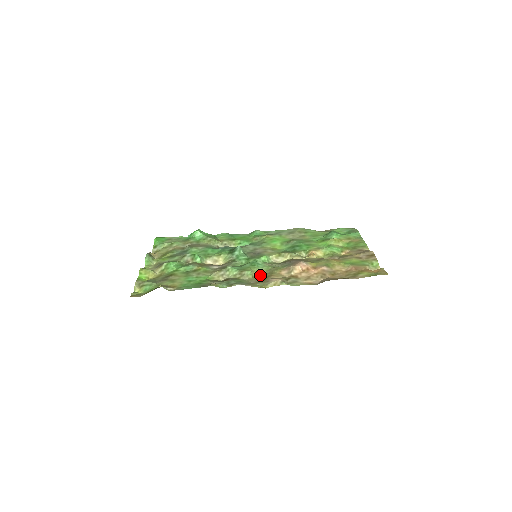
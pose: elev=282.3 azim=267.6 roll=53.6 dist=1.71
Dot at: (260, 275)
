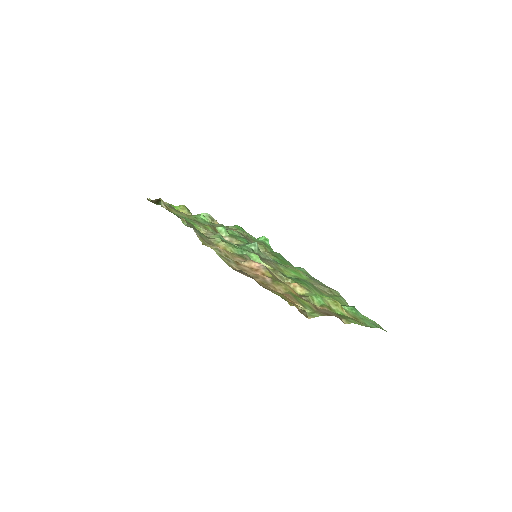
Dot at: occluded
